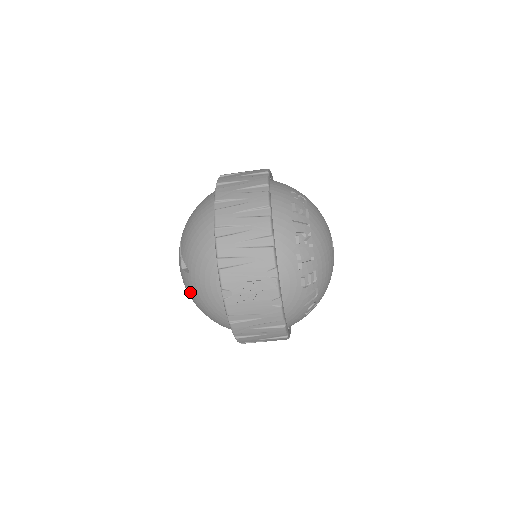
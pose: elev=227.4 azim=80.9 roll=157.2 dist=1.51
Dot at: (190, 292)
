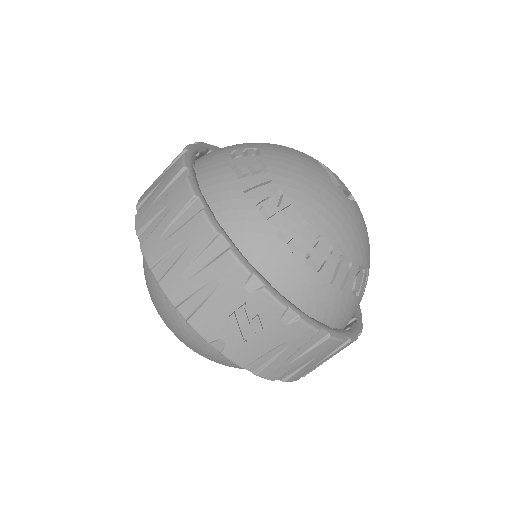
Dot at: occluded
